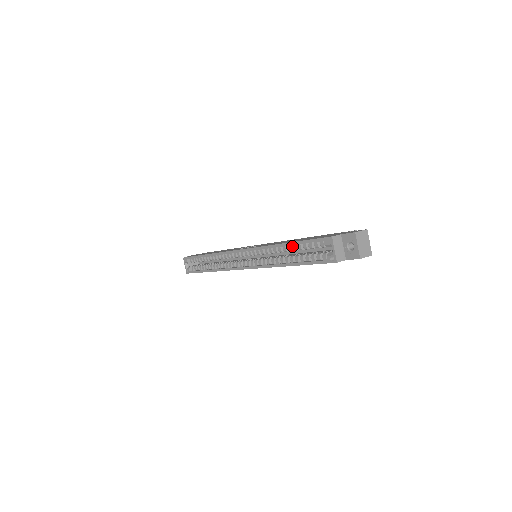
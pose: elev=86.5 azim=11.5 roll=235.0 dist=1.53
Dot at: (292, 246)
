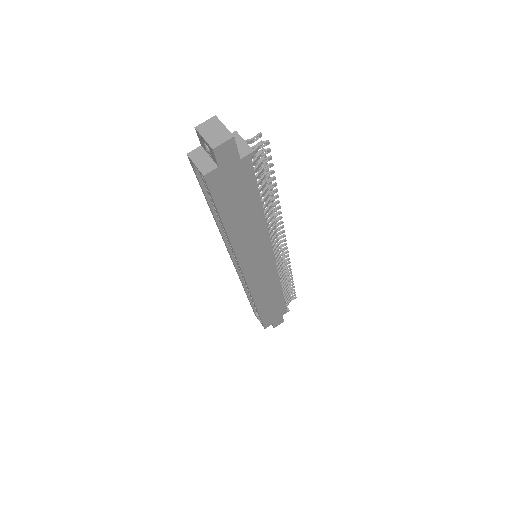
Dot at: occluded
